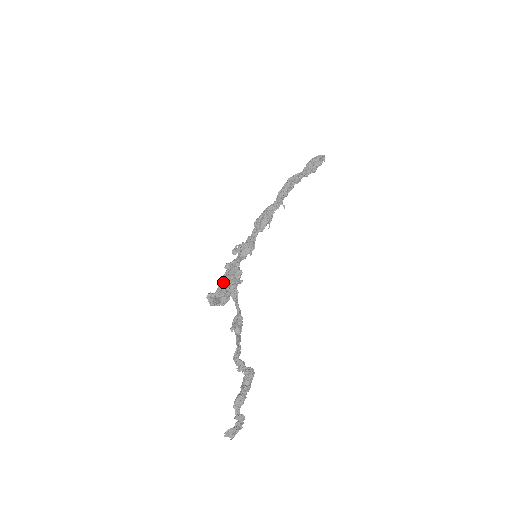
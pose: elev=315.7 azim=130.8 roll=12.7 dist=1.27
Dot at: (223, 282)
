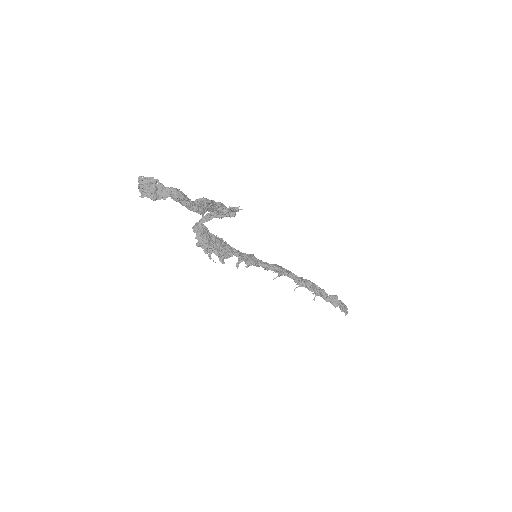
Dot at: (216, 237)
